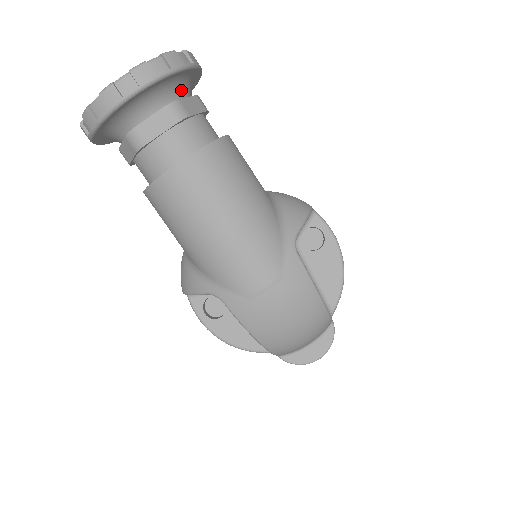
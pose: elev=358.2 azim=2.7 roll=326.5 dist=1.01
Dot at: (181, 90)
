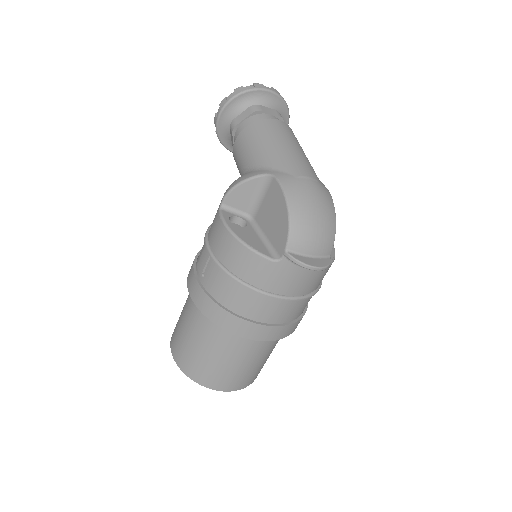
Dot at: occluded
